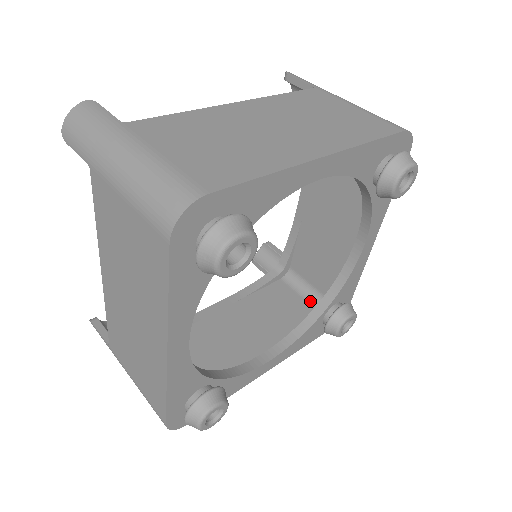
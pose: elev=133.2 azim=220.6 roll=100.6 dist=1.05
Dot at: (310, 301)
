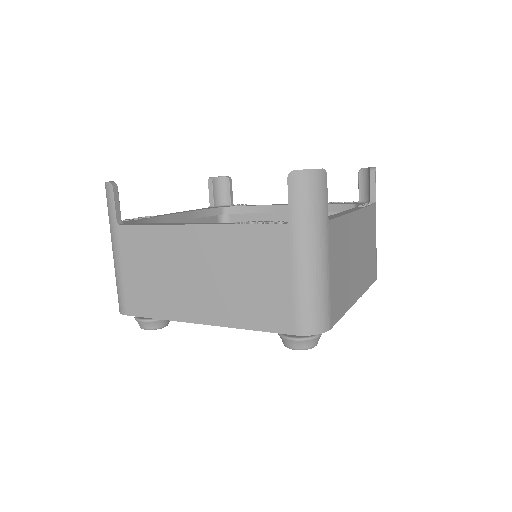
Dot at: occluded
